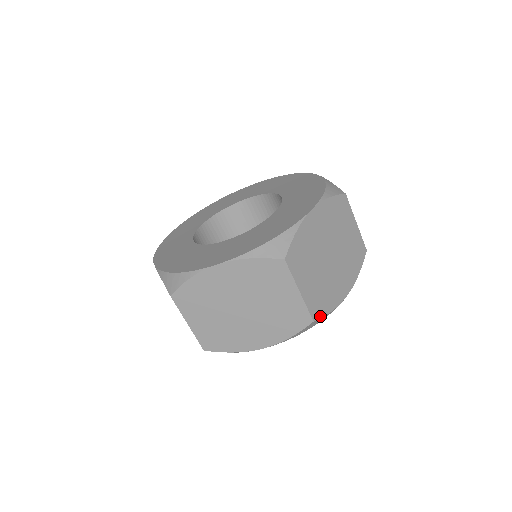
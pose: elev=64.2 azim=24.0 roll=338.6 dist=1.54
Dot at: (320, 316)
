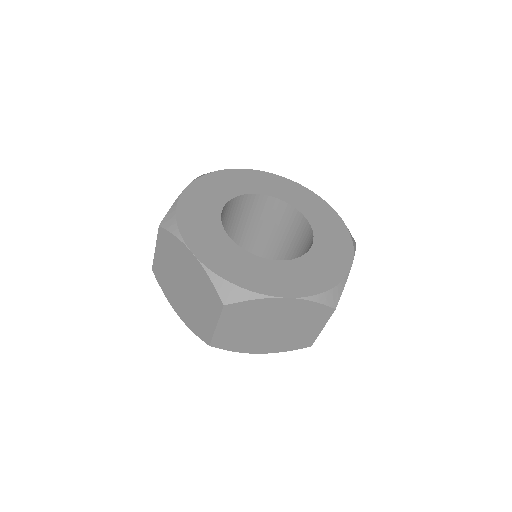
Dot at: occluded
